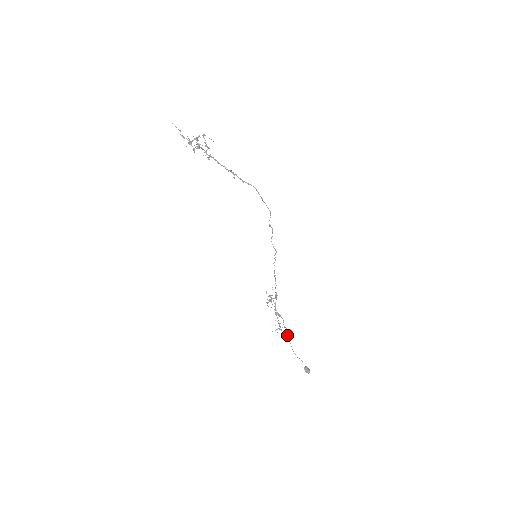
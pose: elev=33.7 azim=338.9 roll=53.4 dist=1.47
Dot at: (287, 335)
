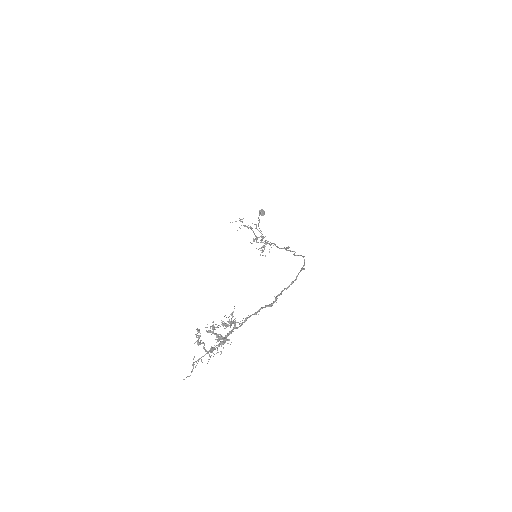
Dot at: (260, 230)
